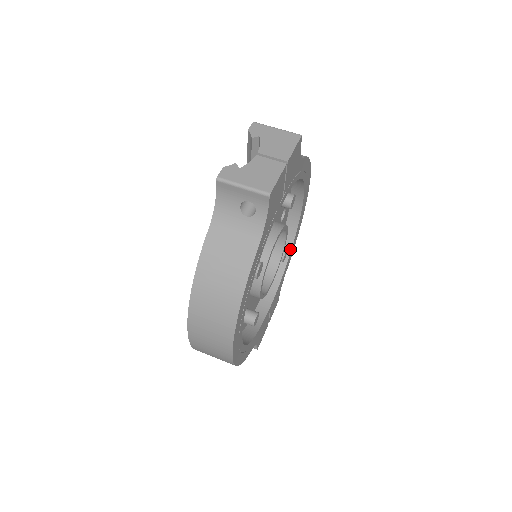
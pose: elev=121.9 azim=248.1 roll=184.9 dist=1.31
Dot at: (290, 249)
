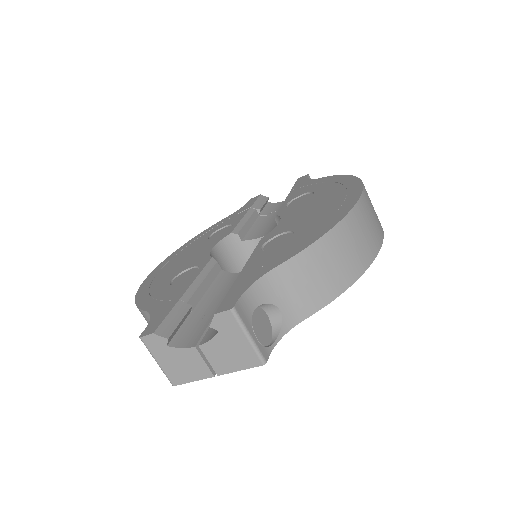
Dot at: occluded
